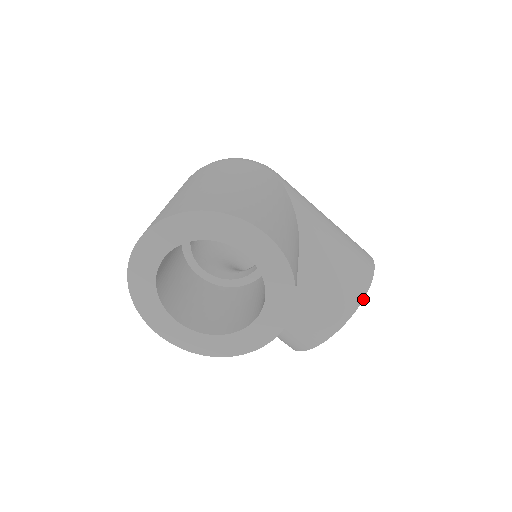
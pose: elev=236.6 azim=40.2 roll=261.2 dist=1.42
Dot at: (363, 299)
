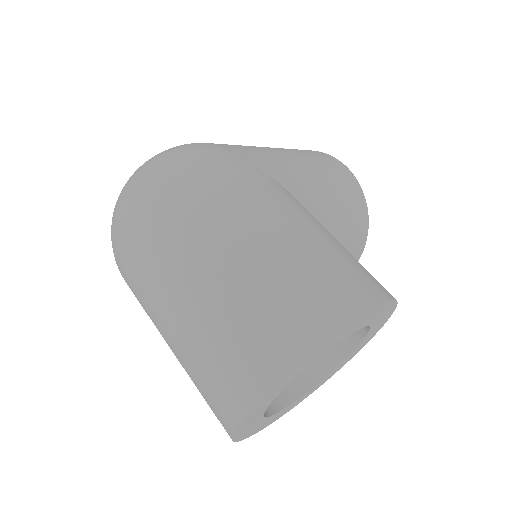
Dot at: (368, 218)
